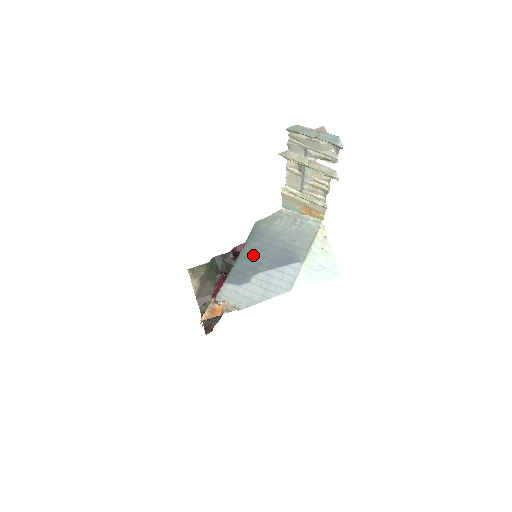
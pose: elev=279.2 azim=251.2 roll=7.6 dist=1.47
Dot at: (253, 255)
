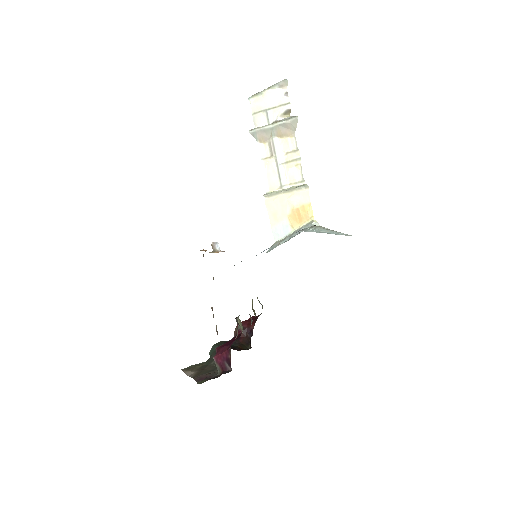
Dot at: occluded
